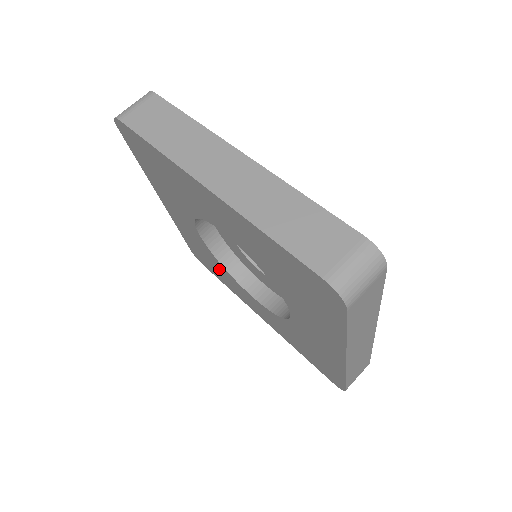
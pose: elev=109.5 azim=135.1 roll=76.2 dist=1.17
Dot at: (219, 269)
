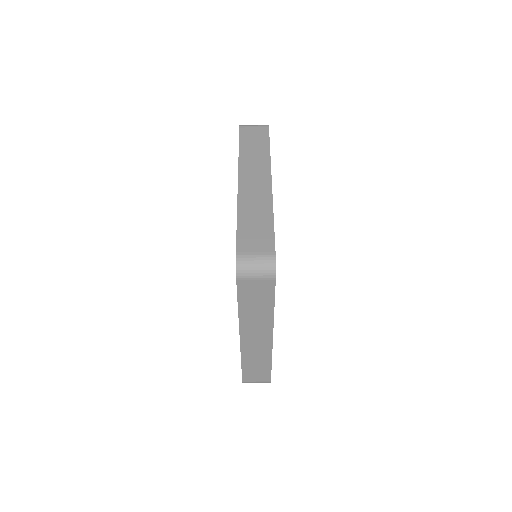
Dot at: occluded
